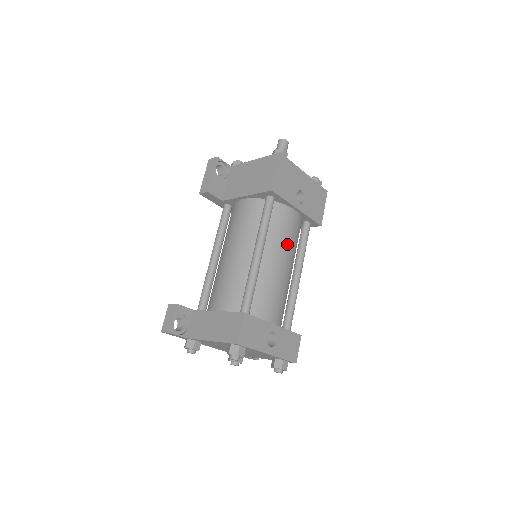
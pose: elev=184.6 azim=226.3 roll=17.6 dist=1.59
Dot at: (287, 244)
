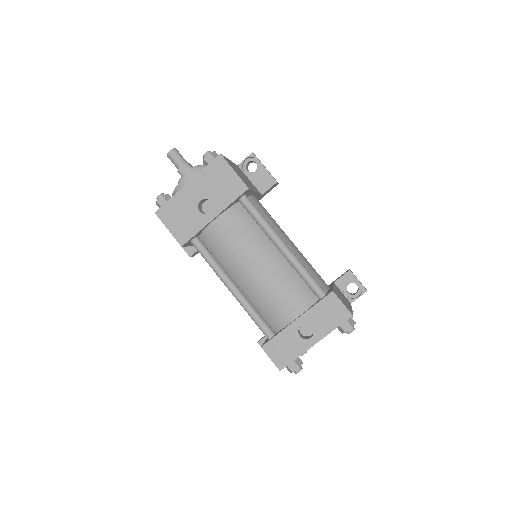
Dot at: (240, 250)
